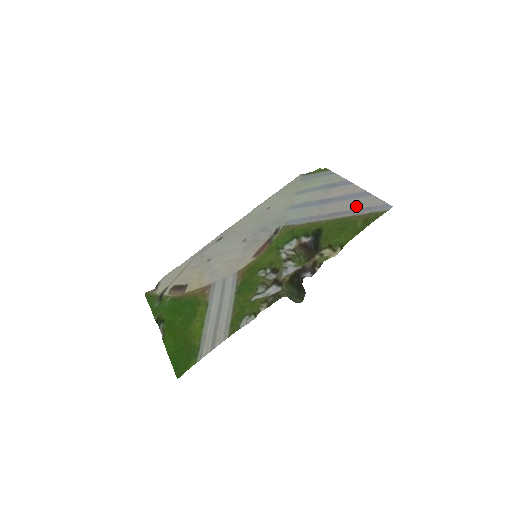
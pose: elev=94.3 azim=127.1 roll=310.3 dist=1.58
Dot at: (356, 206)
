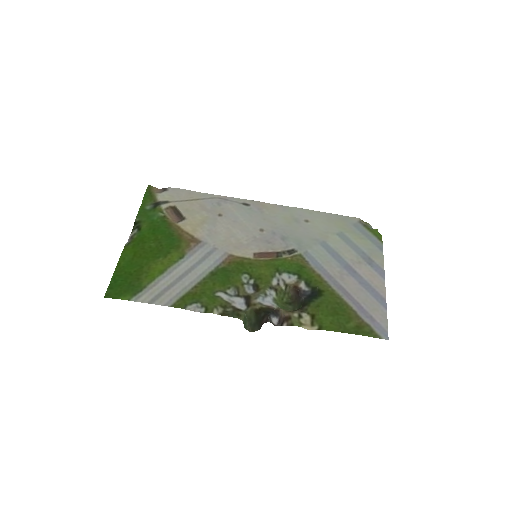
Dot at: (366, 304)
